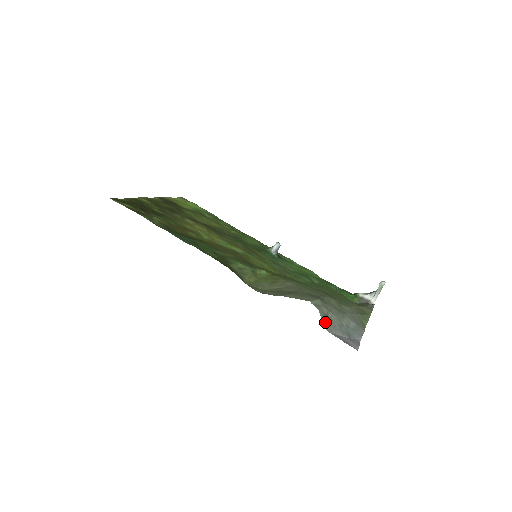
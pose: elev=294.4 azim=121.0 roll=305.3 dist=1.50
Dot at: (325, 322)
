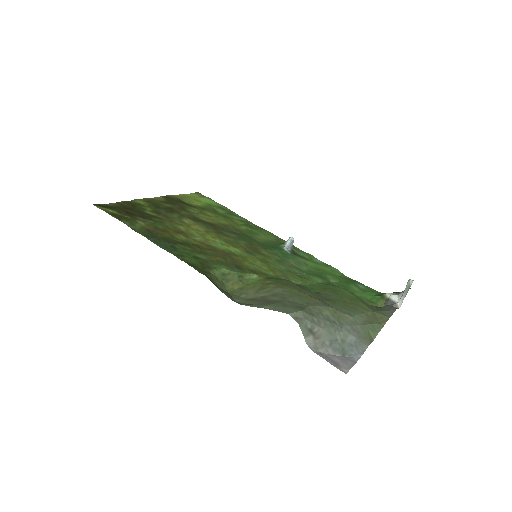
Dot at: (308, 338)
